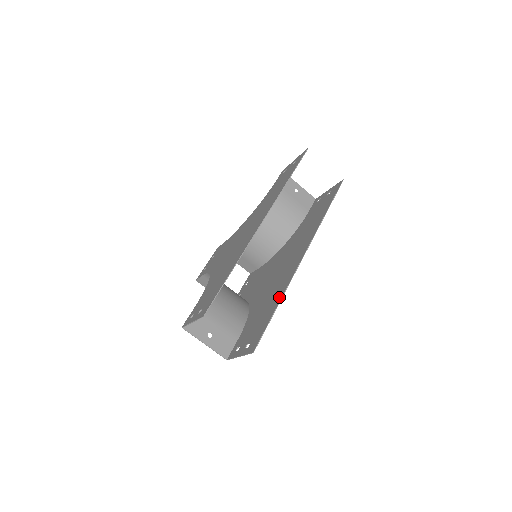
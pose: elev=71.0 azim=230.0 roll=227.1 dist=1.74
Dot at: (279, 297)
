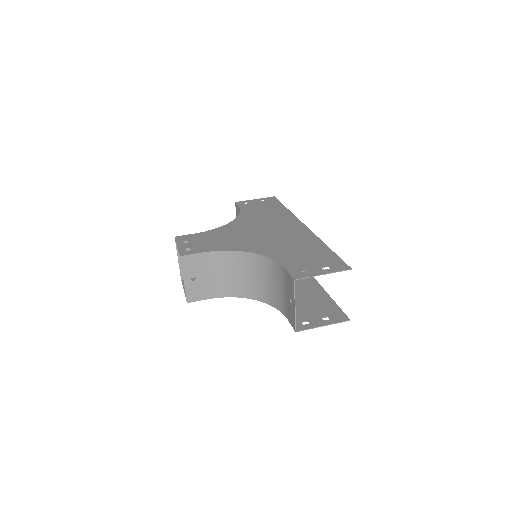
Dot at: (320, 290)
